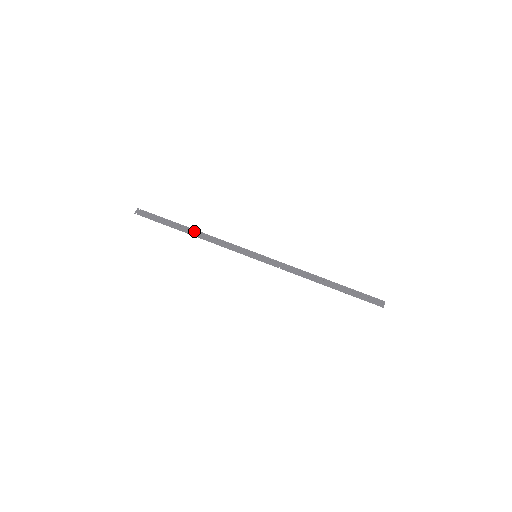
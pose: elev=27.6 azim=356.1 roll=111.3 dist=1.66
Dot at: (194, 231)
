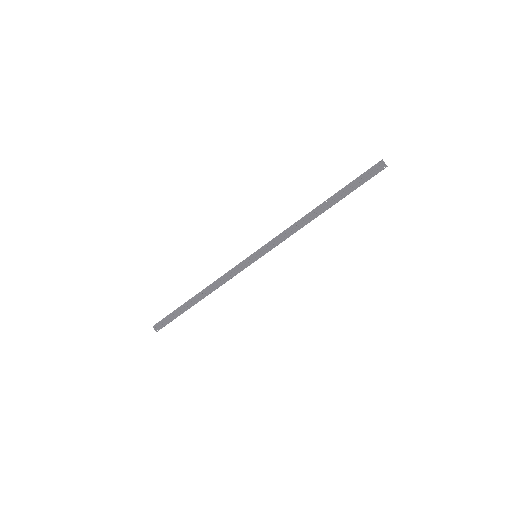
Dot at: (200, 294)
